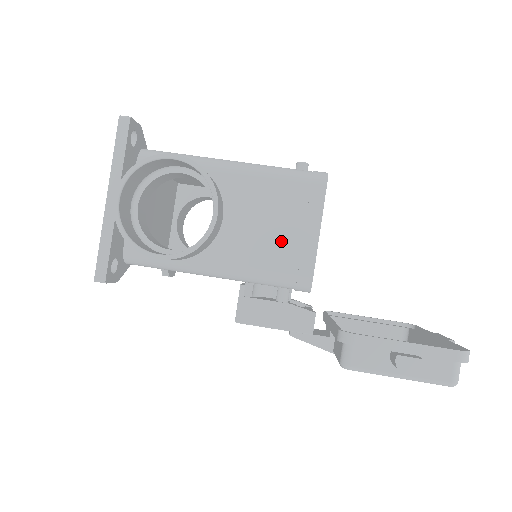
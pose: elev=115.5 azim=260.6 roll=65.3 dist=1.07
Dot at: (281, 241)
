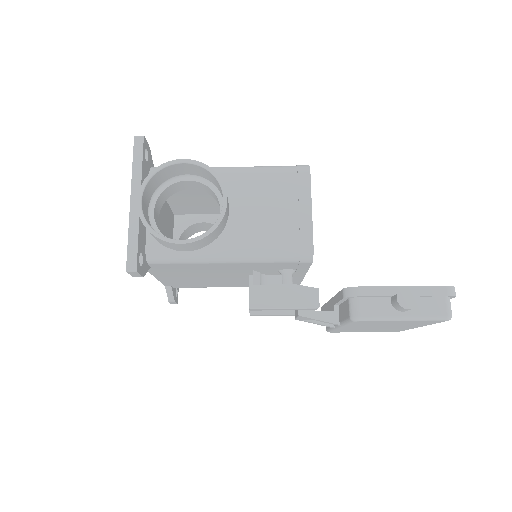
Dot at: (281, 221)
